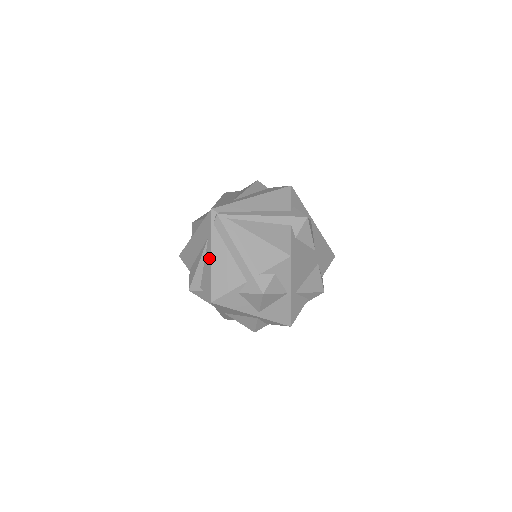
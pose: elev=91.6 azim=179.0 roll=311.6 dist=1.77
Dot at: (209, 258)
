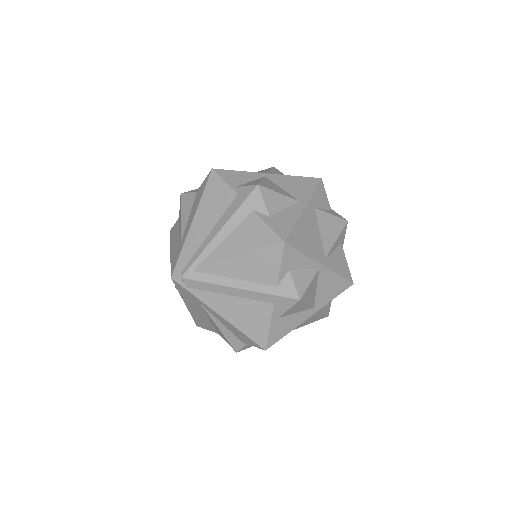
Dot at: (220, 318)
